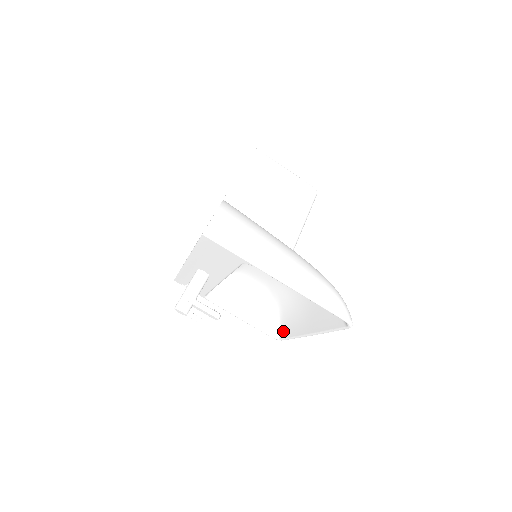
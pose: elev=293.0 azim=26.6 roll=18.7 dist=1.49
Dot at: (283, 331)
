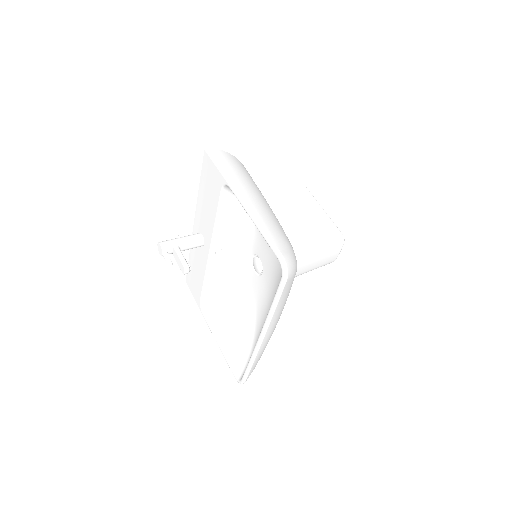
Dot at: occluded
